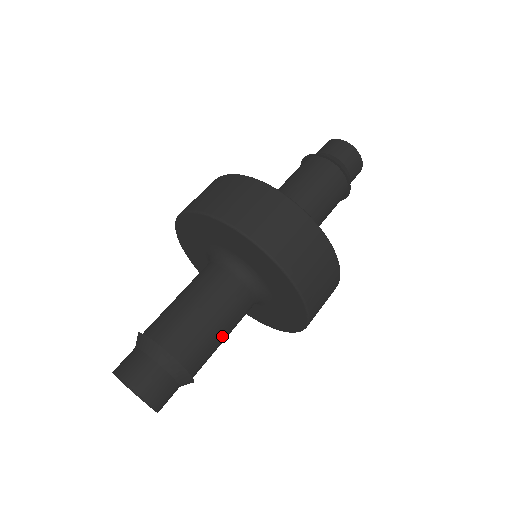
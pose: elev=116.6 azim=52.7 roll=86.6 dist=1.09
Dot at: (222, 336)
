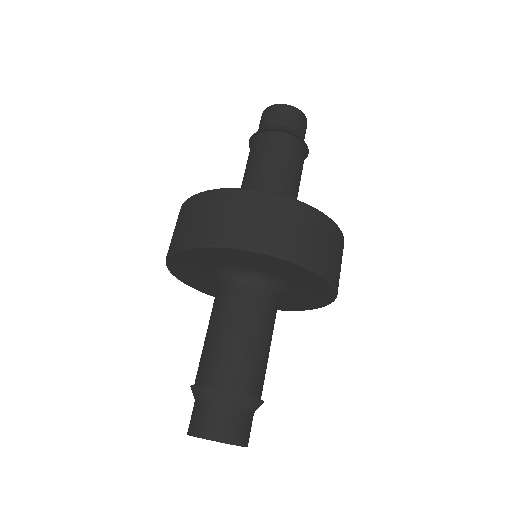
Dot at: (269, 349)
